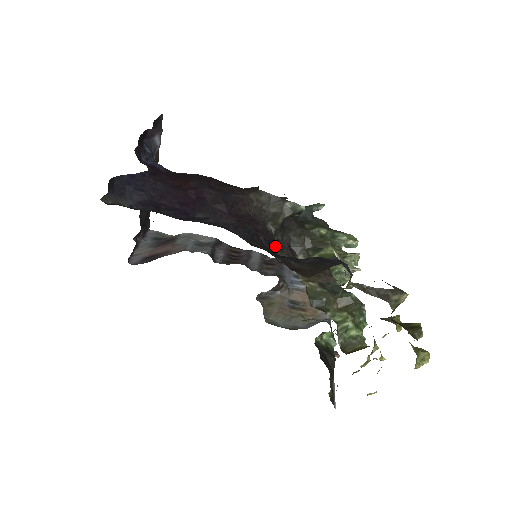
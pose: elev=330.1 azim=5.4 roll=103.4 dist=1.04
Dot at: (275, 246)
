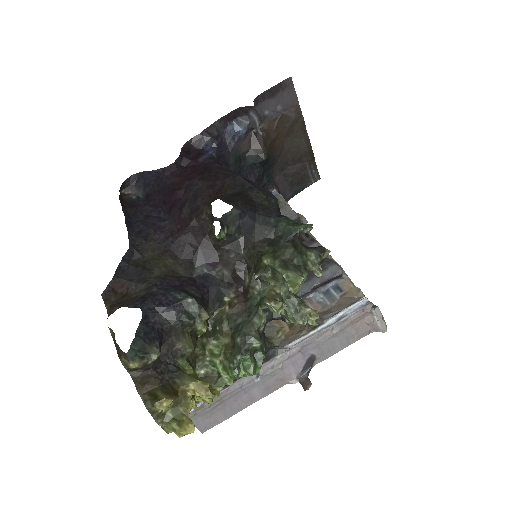
Dot at: (212, 260)
